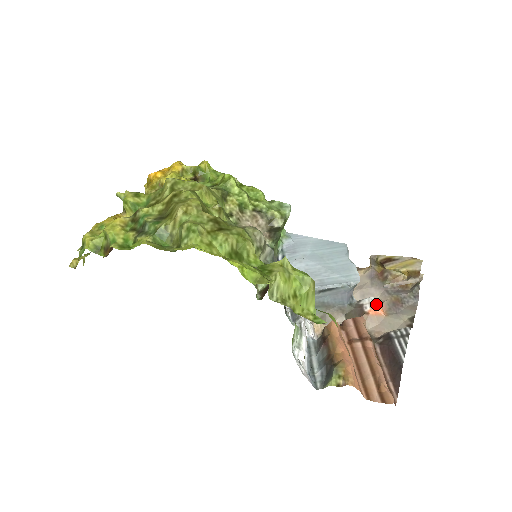
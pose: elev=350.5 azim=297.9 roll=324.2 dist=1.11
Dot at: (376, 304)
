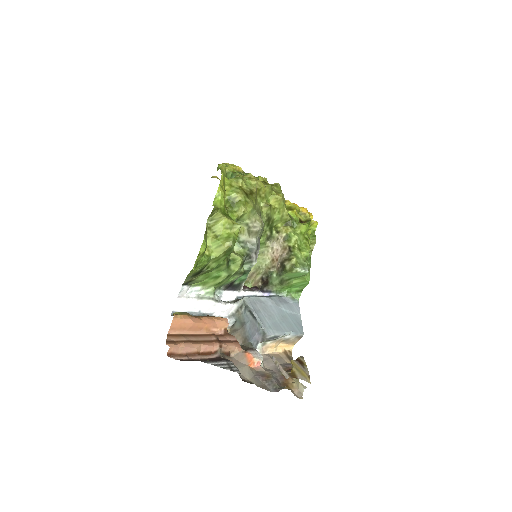
Dot at: (256, 356)
